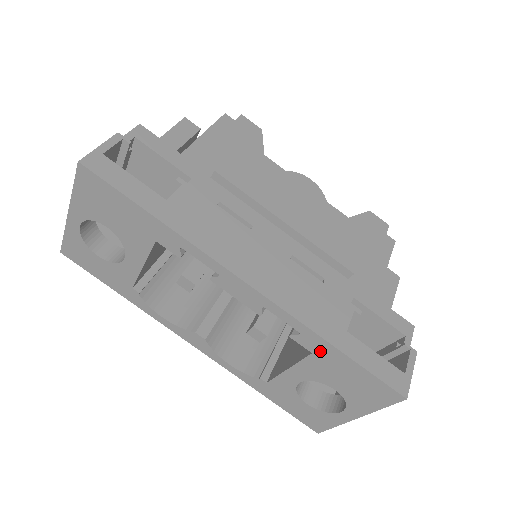
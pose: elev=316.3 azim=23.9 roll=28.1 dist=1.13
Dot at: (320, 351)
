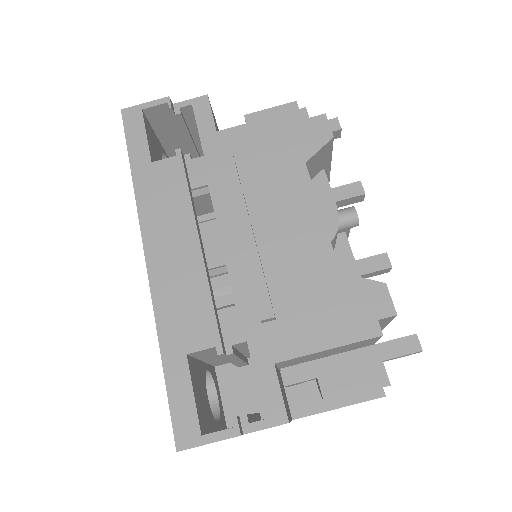
Dot at: occluded
